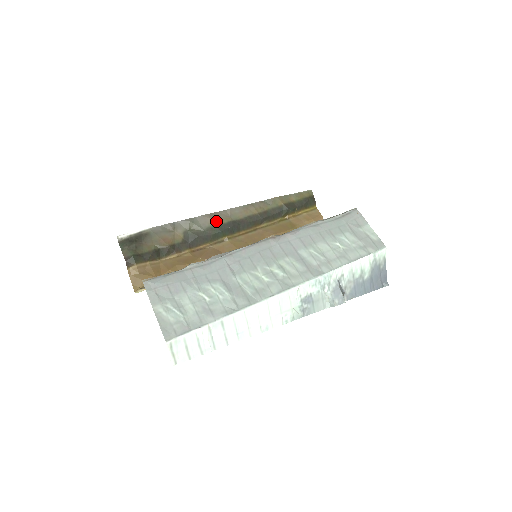
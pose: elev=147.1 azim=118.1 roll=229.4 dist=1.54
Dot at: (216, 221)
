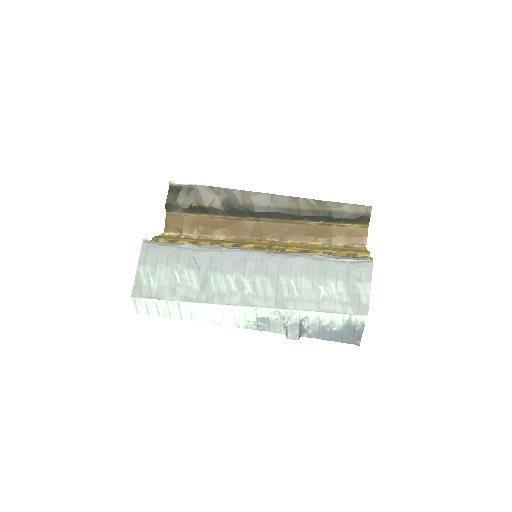
Dot at: (256, 201)
